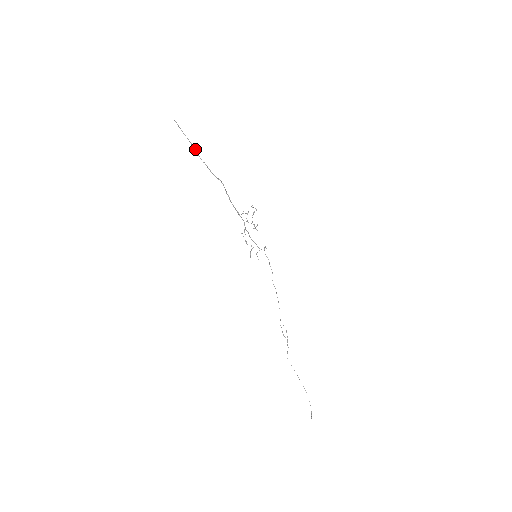
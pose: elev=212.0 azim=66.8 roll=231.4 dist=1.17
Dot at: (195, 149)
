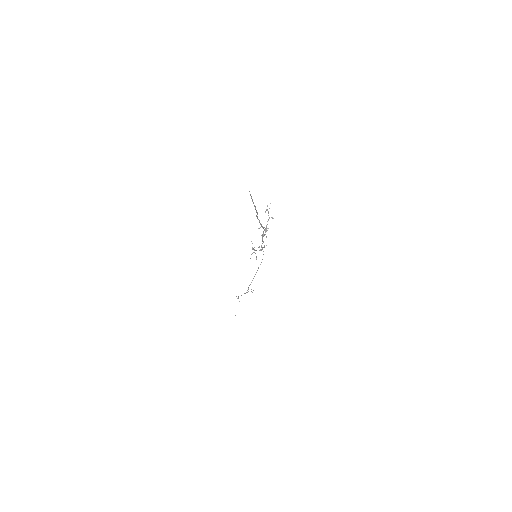
Dot at: (257, 212)
